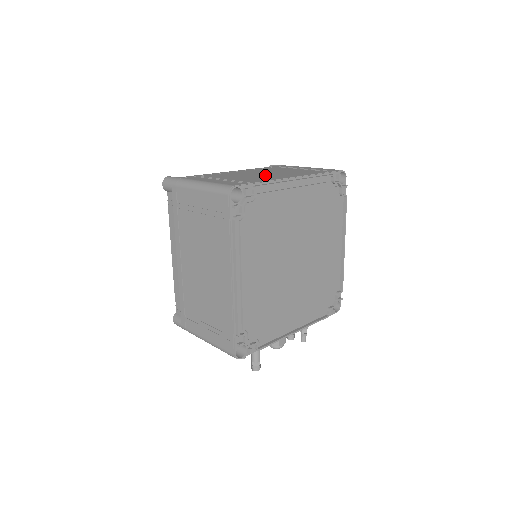
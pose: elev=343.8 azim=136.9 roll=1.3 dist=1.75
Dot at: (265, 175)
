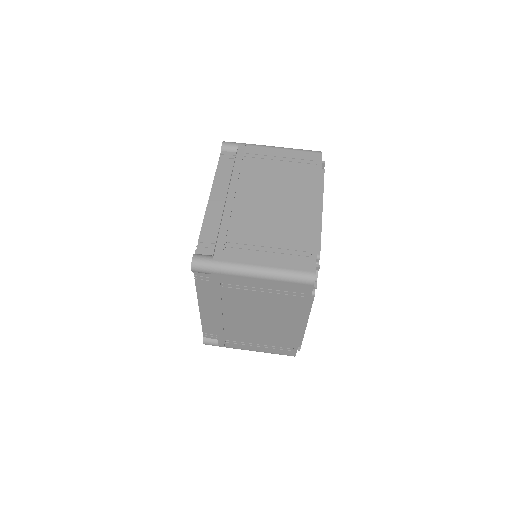
Dot at: (286, 211)
